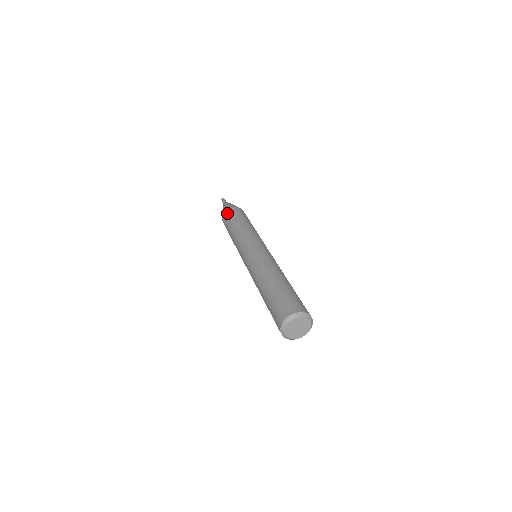
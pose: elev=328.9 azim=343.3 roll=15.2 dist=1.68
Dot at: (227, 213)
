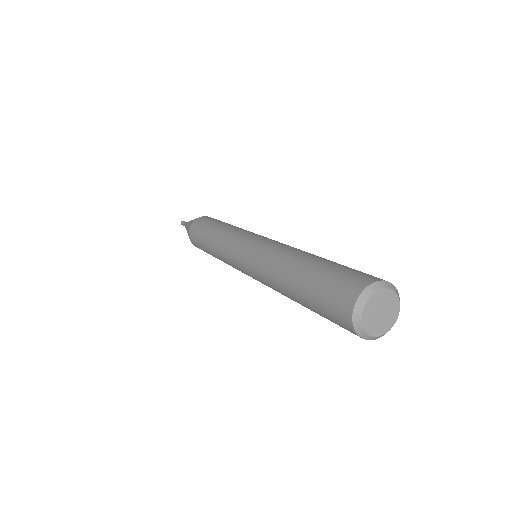
Dot at: (202, 218)
